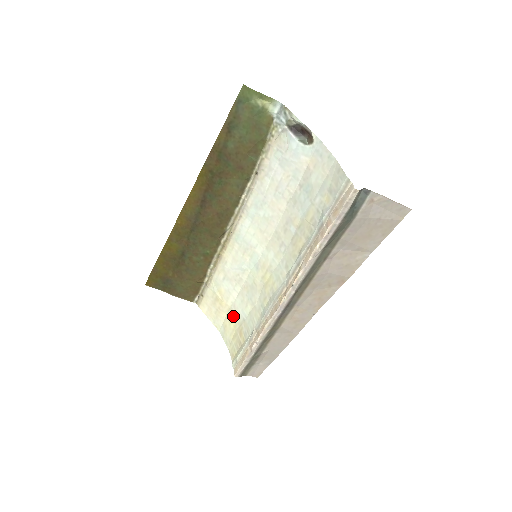
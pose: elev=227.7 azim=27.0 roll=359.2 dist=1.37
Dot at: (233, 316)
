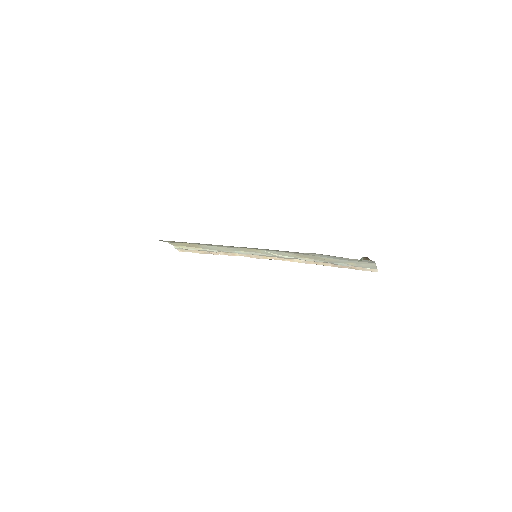
Dot at: occluded
